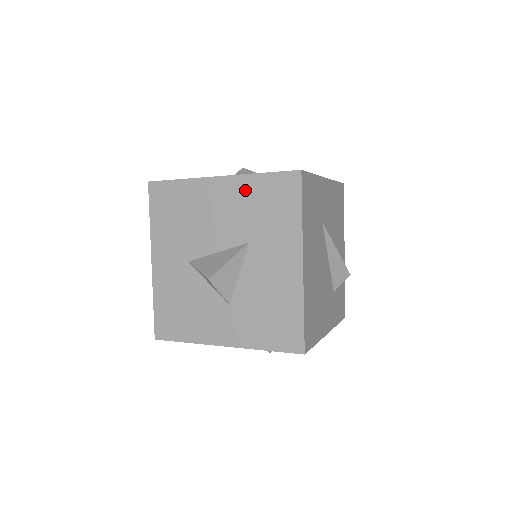
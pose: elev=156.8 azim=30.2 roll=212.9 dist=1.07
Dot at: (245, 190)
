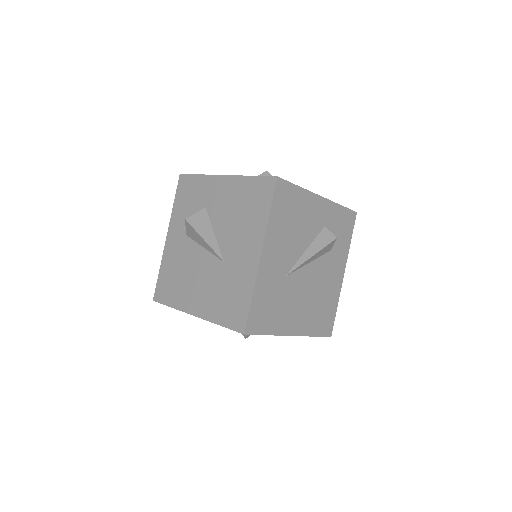
Dot at: occluded
